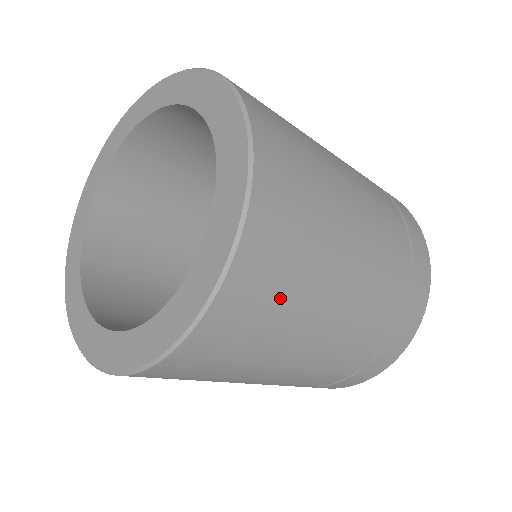
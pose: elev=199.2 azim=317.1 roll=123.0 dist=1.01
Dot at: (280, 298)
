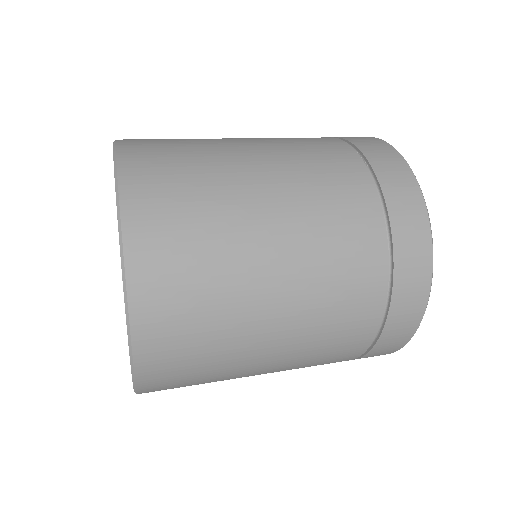
Dot at: occluded
